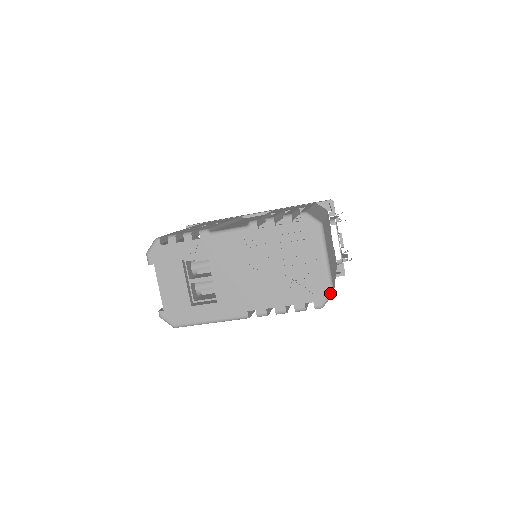
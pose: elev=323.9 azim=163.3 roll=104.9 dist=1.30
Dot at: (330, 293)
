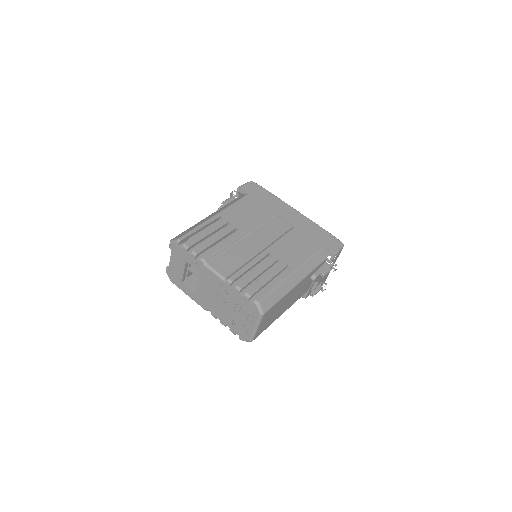
Dot at: (249, 341)
